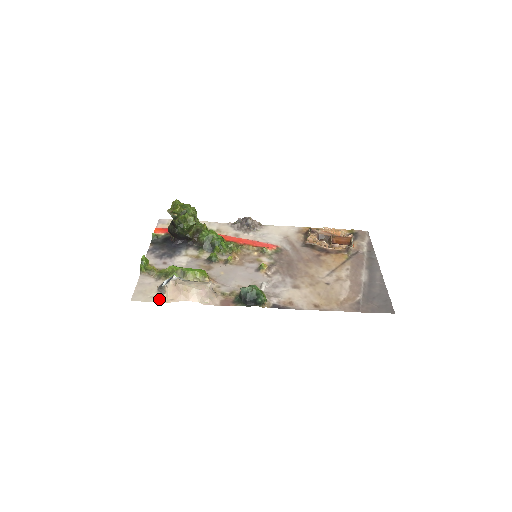
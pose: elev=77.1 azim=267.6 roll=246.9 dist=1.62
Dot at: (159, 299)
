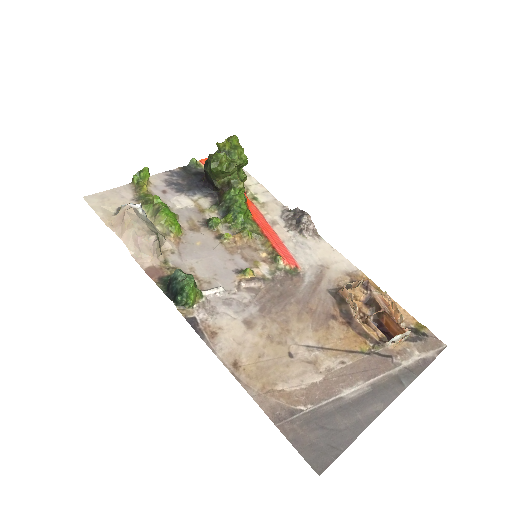
Dot at: (105, 216)
